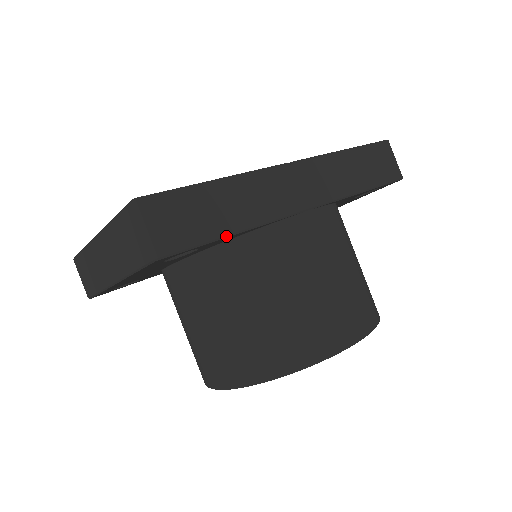
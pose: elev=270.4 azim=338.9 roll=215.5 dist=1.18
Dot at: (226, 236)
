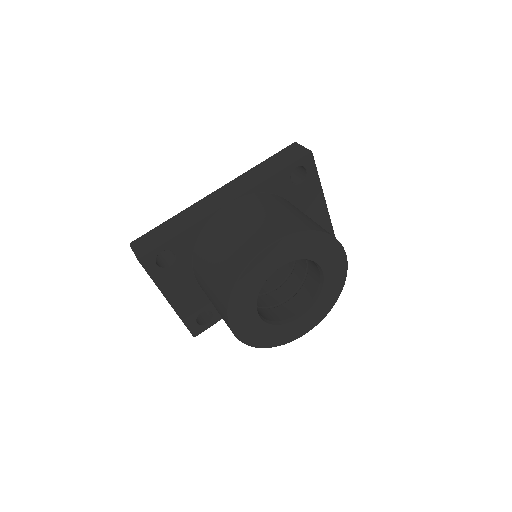
Dot at: (175, 236)
